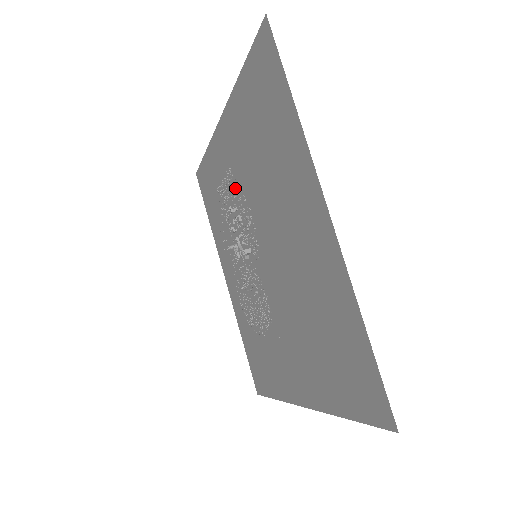
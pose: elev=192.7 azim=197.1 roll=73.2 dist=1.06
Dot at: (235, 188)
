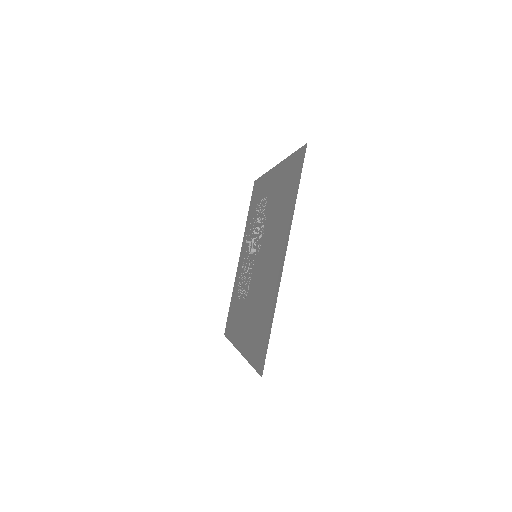
Dot at: (264, 211)
